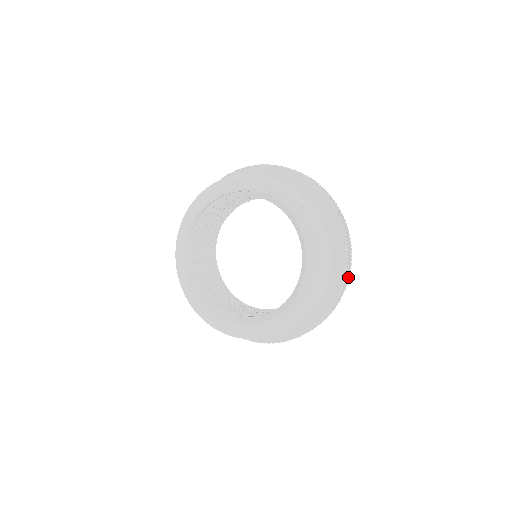
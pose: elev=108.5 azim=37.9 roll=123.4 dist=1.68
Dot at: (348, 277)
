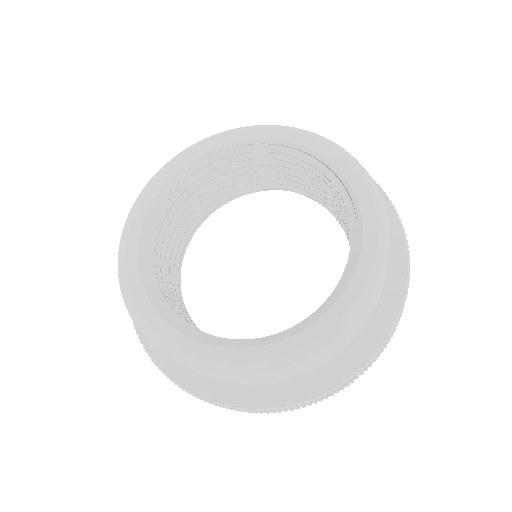
Dot at: occluded
